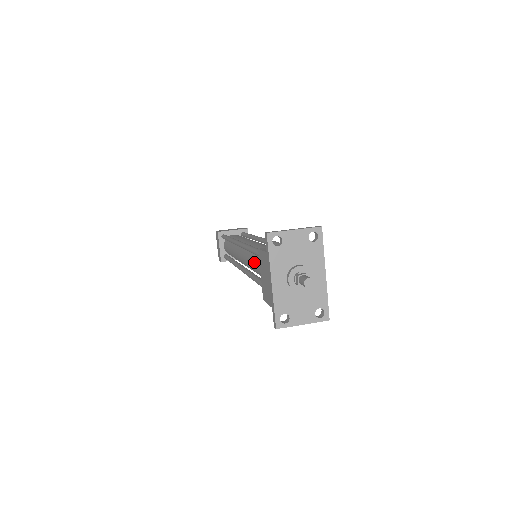
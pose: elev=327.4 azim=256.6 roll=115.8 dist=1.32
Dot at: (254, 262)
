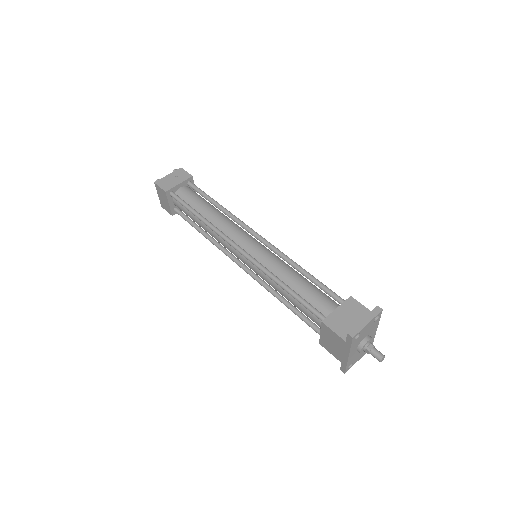
Dot at: (286, 295)
